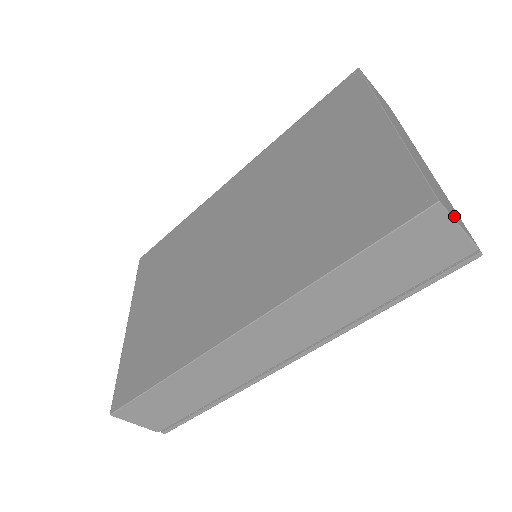
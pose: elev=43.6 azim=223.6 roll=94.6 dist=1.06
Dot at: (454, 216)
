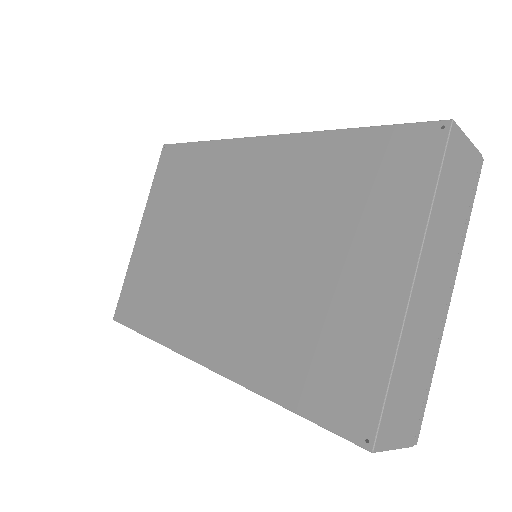
Dot at: (397, 435)
